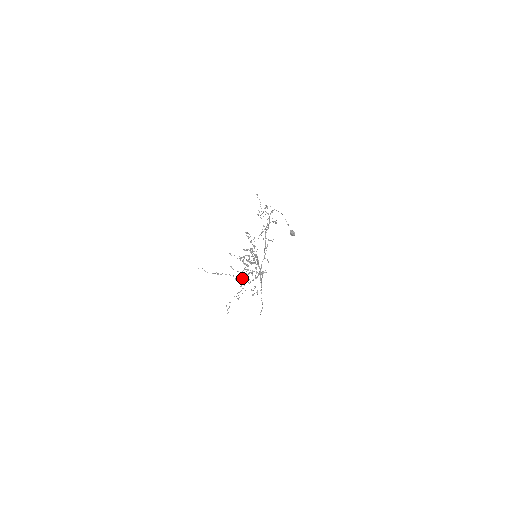
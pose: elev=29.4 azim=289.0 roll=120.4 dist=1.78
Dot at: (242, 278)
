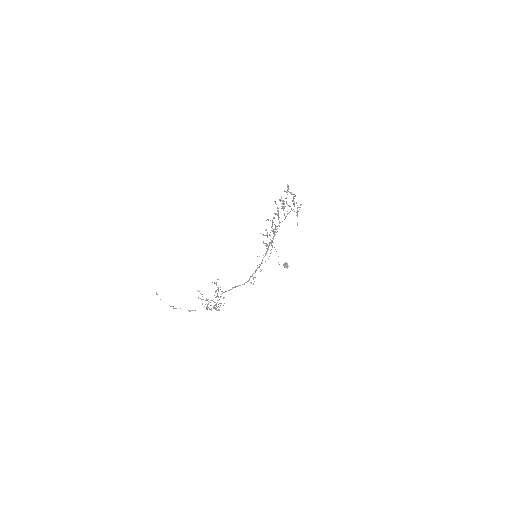
Dot at: occluded
